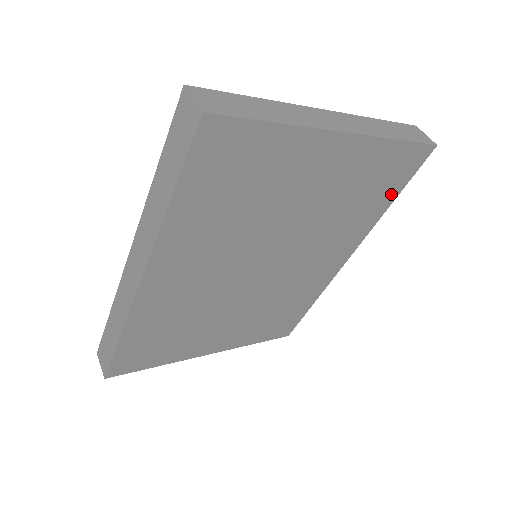
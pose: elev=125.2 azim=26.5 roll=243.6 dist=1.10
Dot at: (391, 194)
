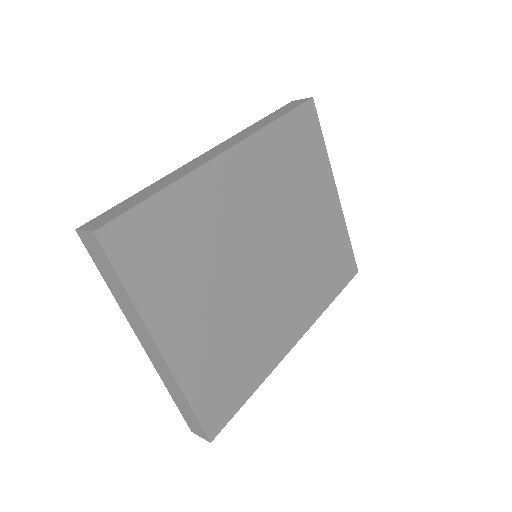
Dot at: (334, 289)
